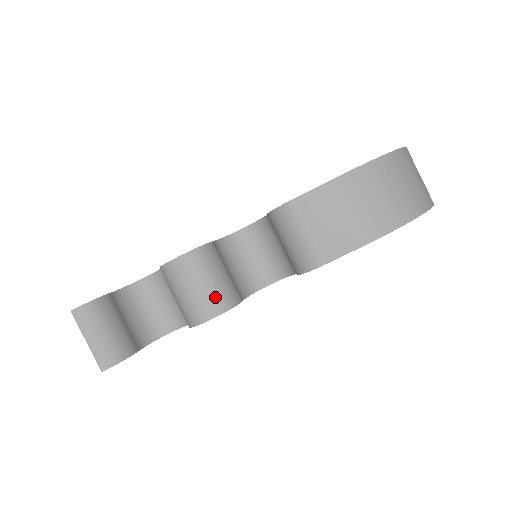
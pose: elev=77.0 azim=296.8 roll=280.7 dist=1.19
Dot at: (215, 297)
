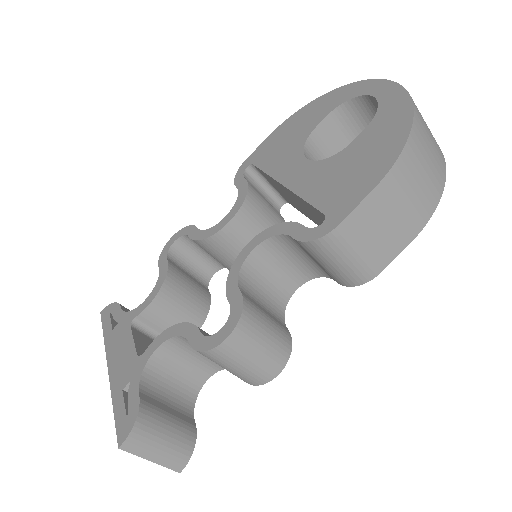
Dot at: (275, 354)
